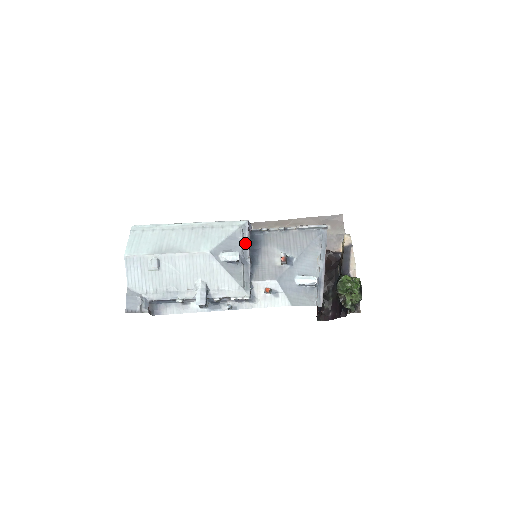
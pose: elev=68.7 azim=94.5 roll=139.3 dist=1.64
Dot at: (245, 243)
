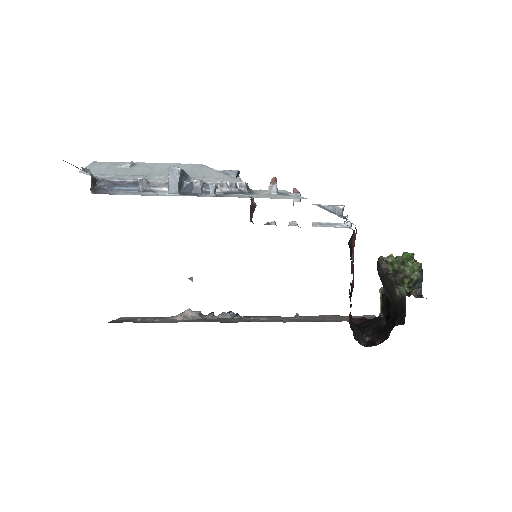
Dot at: occluded
